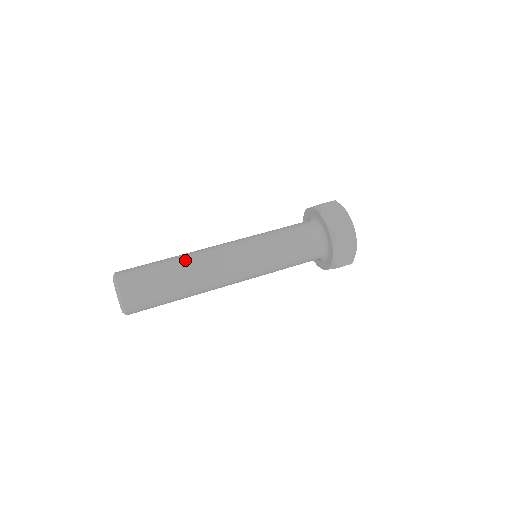
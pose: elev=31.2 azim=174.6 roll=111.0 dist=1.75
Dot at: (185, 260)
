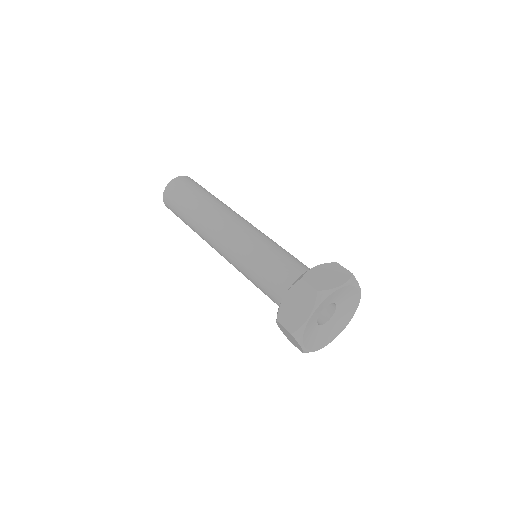
Dot at: (200, 211)
